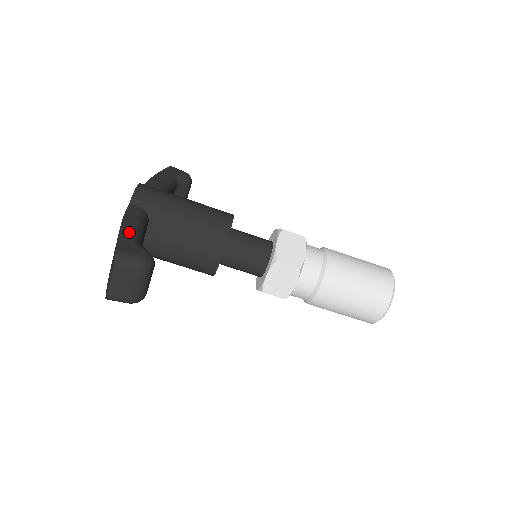
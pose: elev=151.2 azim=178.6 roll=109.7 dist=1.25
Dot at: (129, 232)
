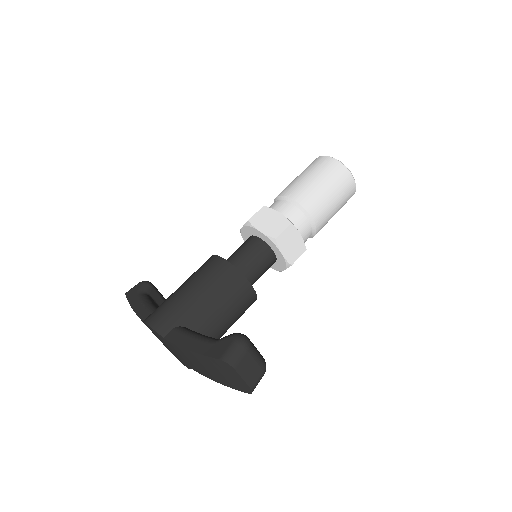
Dot at: (201, 345)
